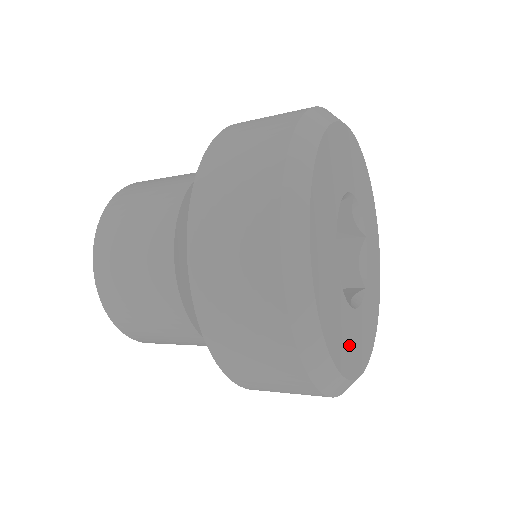
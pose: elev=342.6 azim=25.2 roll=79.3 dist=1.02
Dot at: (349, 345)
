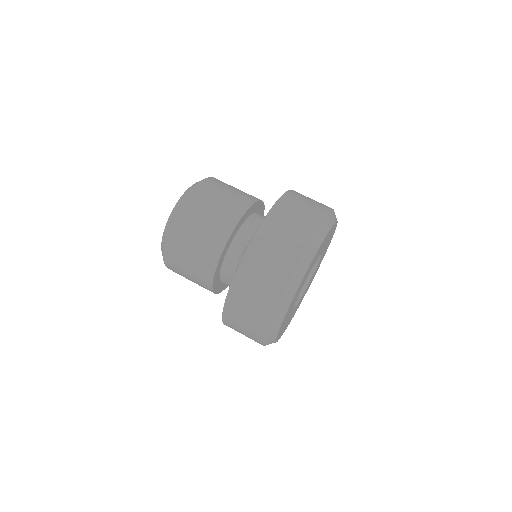
Dot at: (298, 291)
